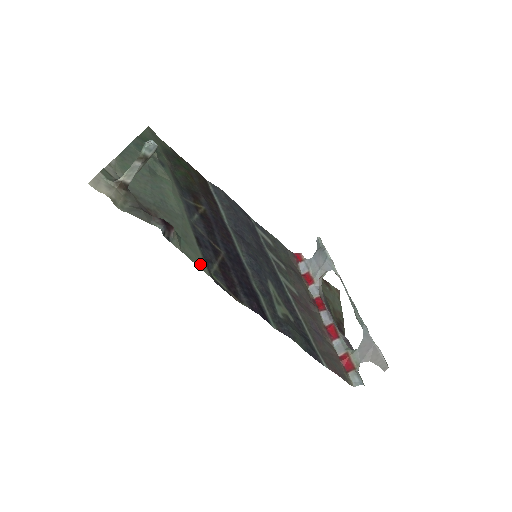
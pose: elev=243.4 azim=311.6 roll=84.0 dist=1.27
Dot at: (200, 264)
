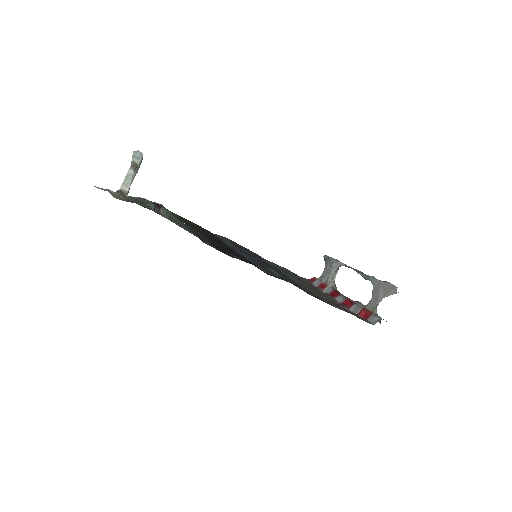
Dot at: (189, 232)
